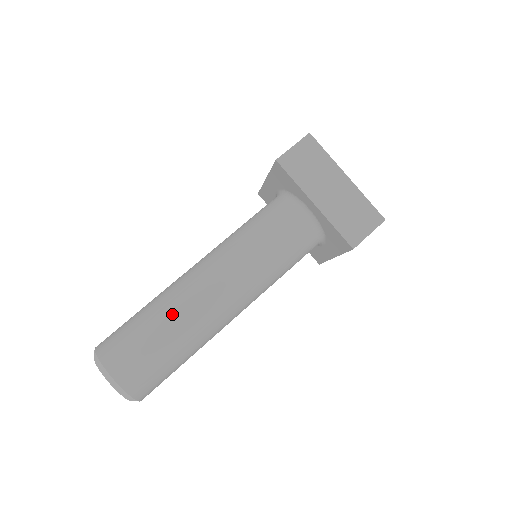
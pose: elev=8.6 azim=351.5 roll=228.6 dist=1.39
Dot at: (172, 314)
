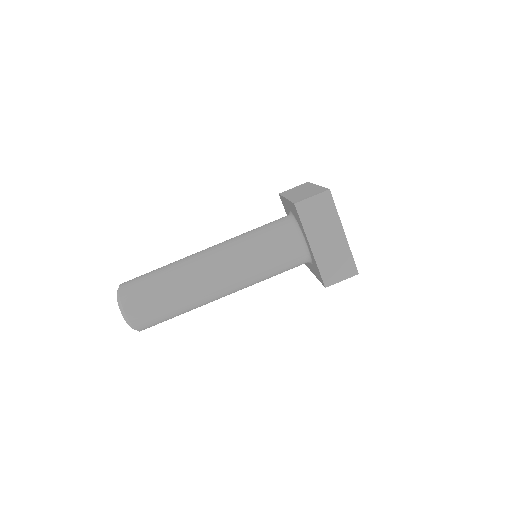
Dot at: (180, 287)
